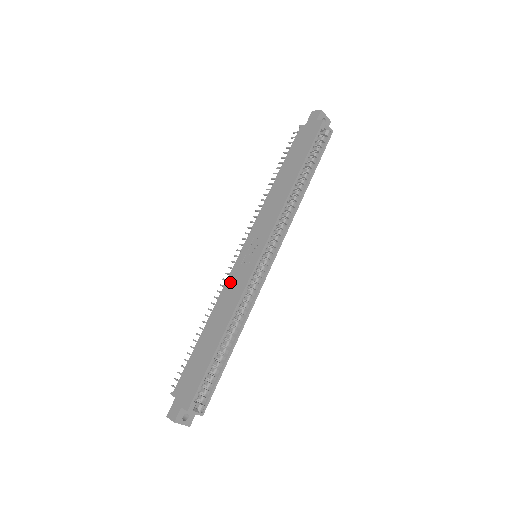
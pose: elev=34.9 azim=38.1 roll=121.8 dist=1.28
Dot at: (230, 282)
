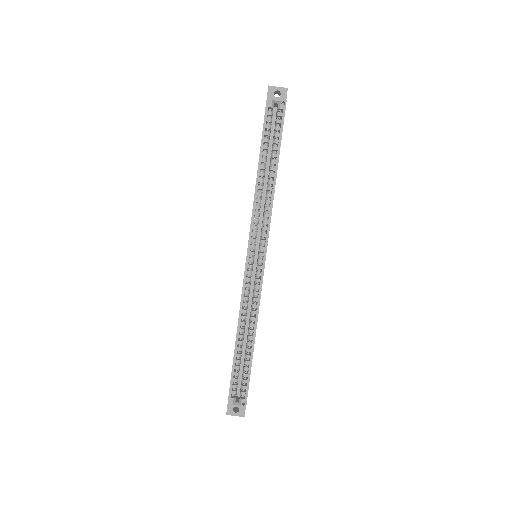
Dot at: occluded
